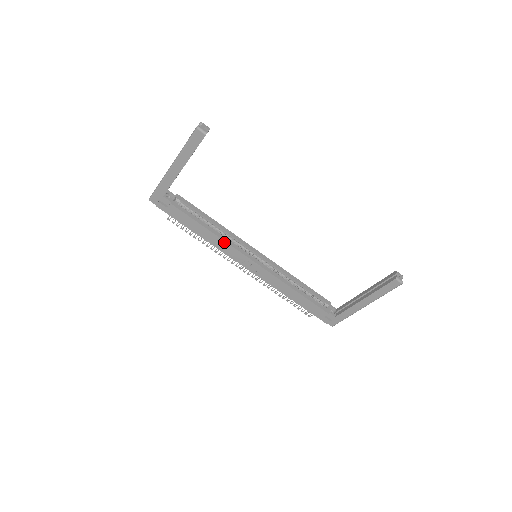
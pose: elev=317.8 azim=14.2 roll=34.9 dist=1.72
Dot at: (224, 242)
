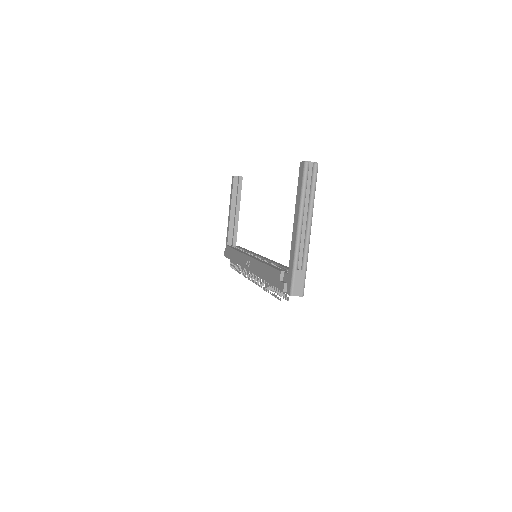
Dot at: (239, 253)
